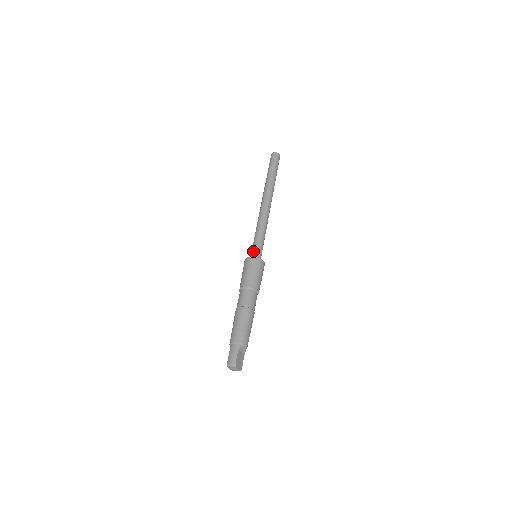
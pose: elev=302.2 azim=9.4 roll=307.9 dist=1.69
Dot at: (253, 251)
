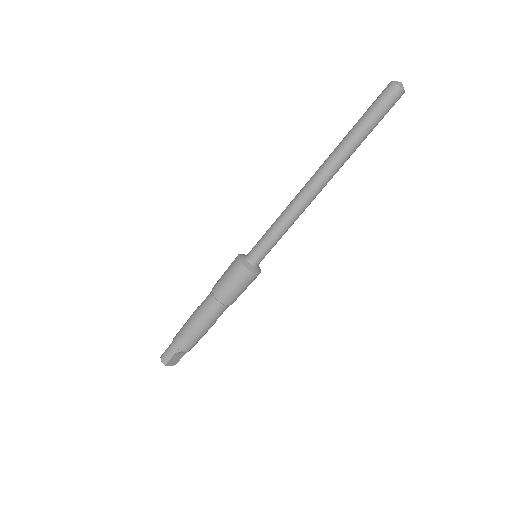
Dot at: (252, 251)
